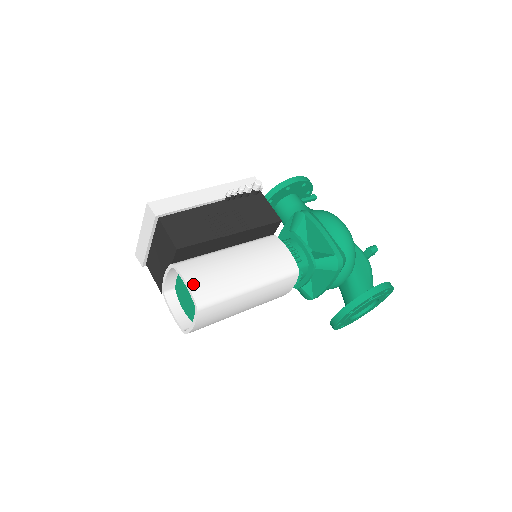
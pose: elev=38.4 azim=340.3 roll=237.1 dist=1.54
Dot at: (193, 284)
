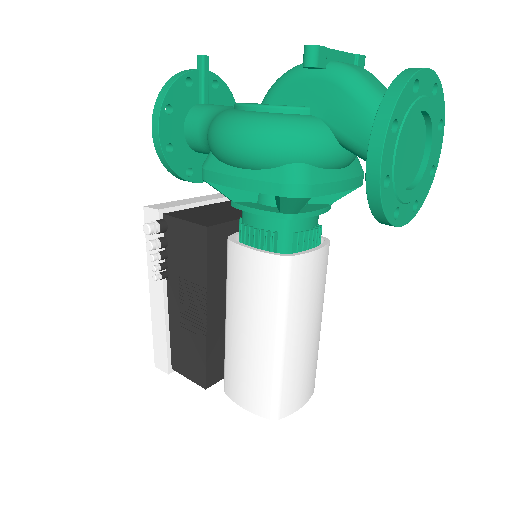
Dot at: (247, 404)
